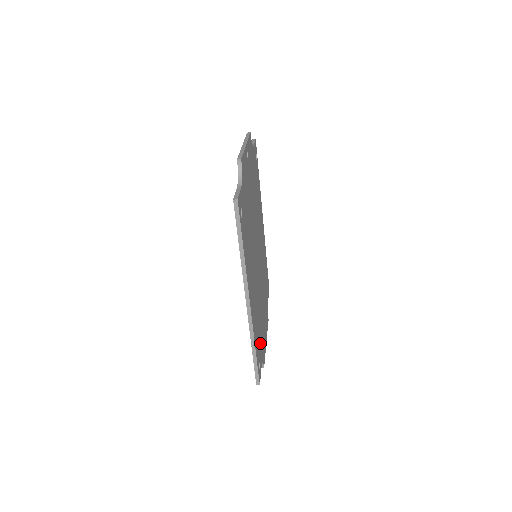
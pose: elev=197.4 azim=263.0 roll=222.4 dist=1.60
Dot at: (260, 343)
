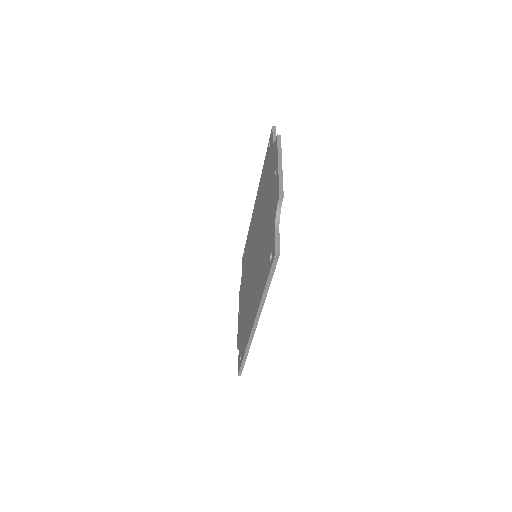
Dot at: occluded
